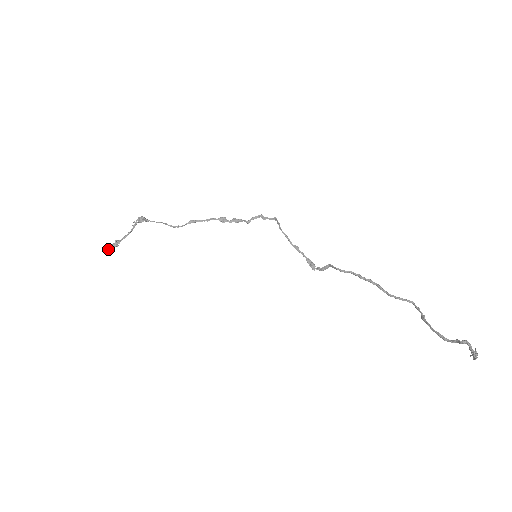
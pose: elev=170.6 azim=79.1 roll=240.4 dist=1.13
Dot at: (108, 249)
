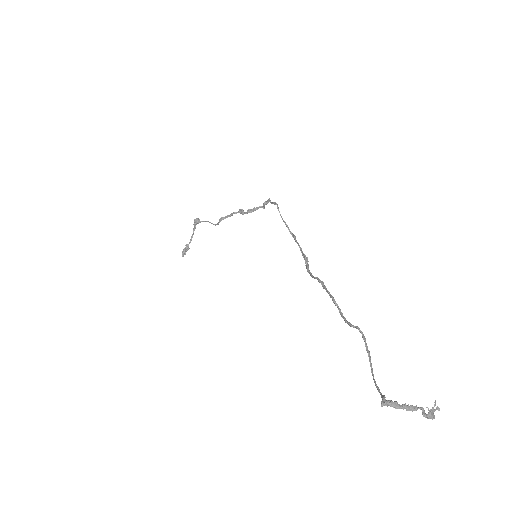
Dot at: (183, 254)
